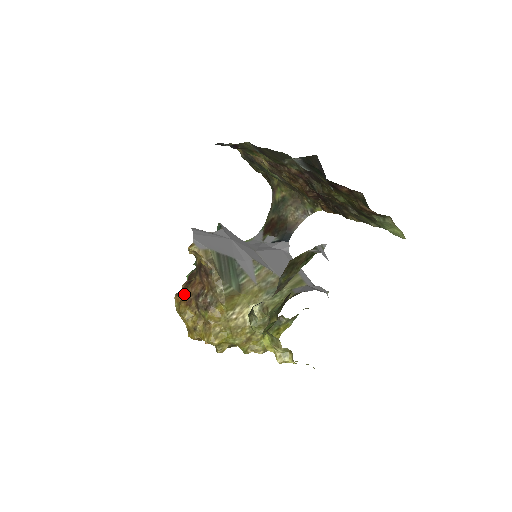
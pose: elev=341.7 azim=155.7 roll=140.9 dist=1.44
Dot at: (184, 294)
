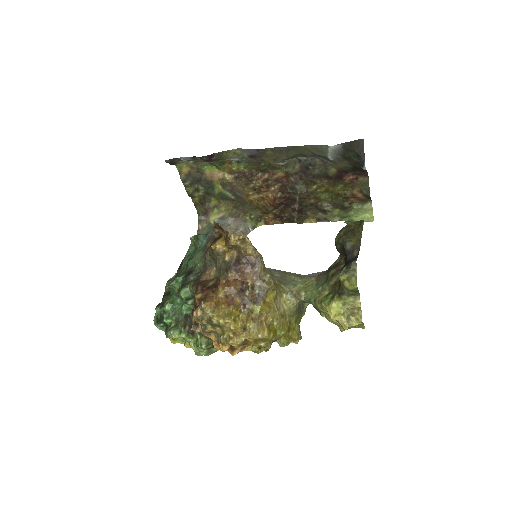
Dot at: (216, 297)
